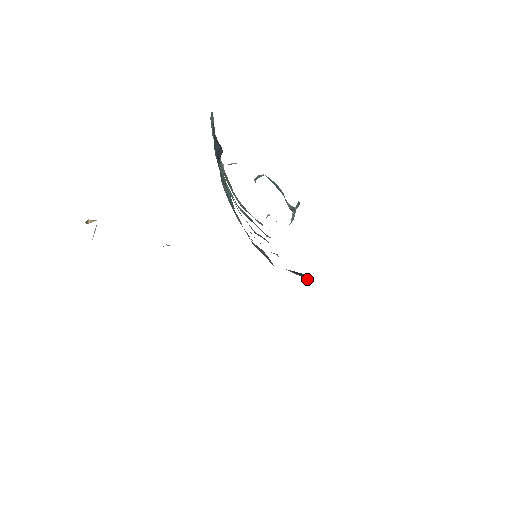
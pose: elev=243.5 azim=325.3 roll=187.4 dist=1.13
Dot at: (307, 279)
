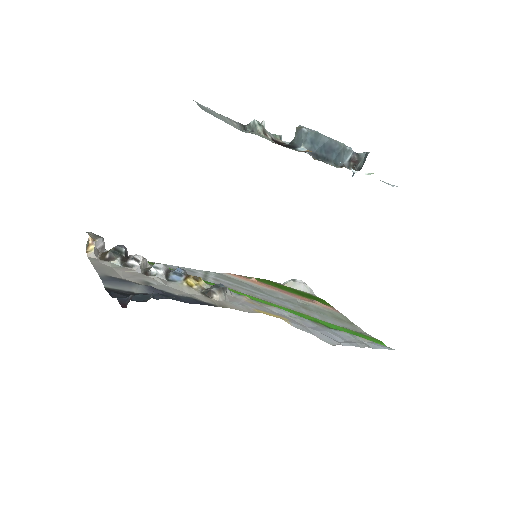
Dot at: occluded
